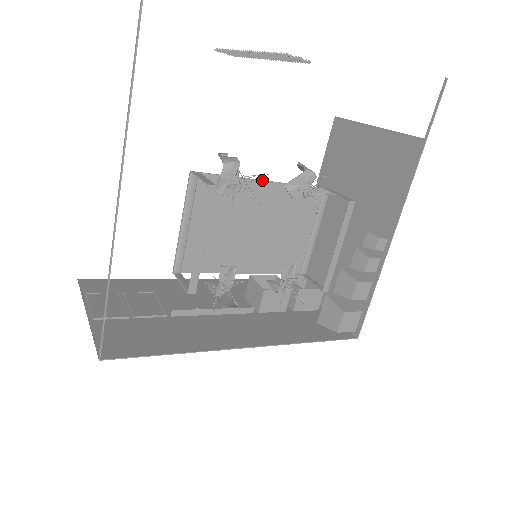
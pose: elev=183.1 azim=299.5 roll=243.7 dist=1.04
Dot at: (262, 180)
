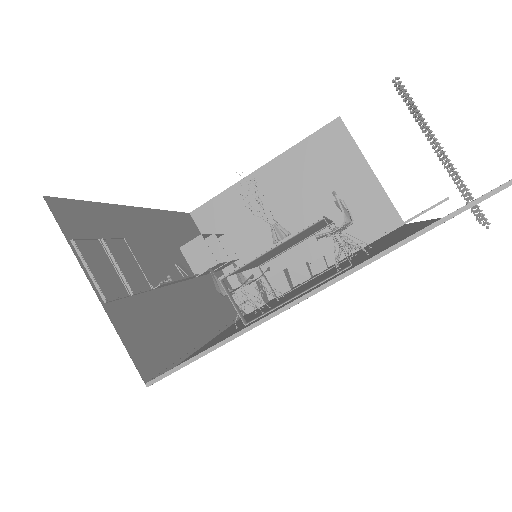
Dot at: occluded
